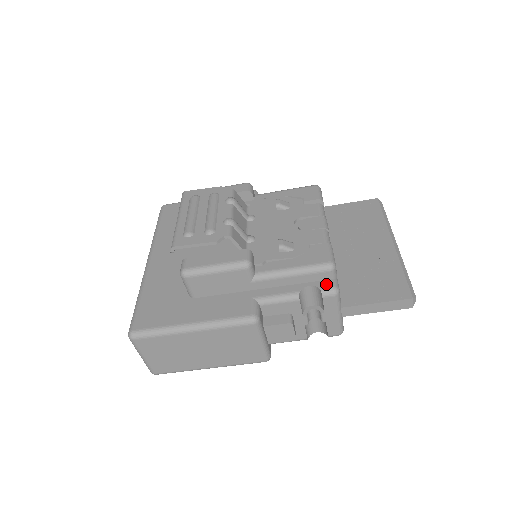
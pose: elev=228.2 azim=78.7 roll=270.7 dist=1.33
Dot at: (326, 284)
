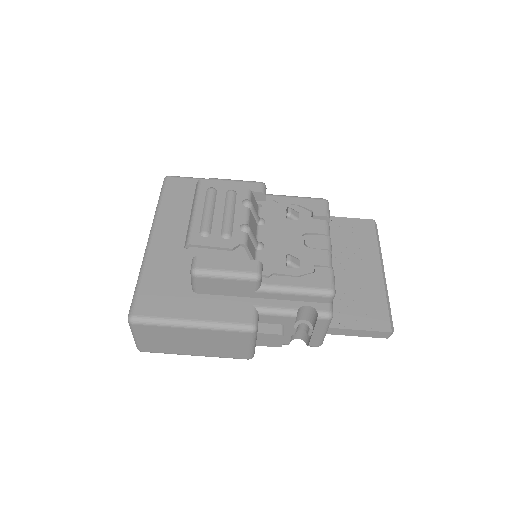
Dot at: (323, 307)
